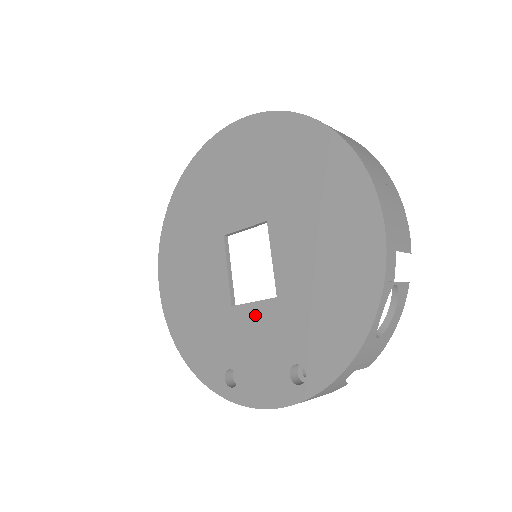
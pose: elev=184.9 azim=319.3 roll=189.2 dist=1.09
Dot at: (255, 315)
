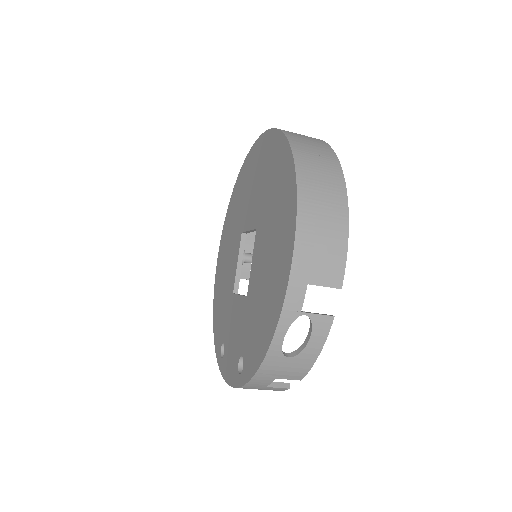
Dot at: (238, 306)
